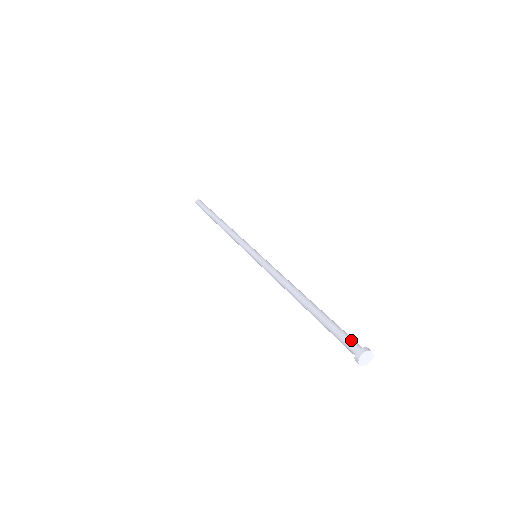
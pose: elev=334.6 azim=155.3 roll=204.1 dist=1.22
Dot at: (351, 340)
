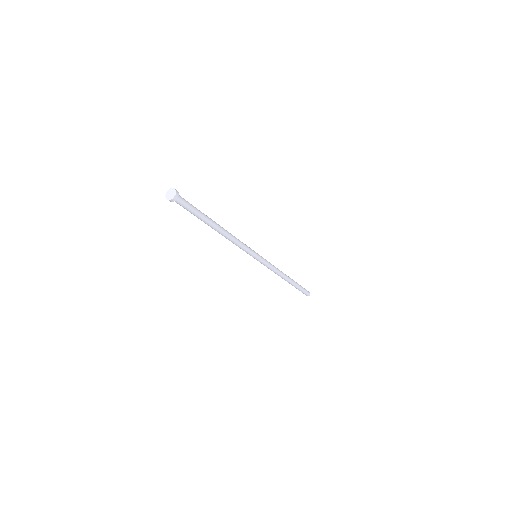
Dot at: occluded
